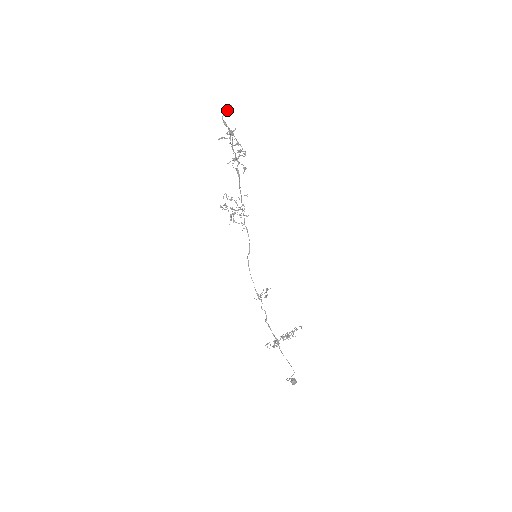
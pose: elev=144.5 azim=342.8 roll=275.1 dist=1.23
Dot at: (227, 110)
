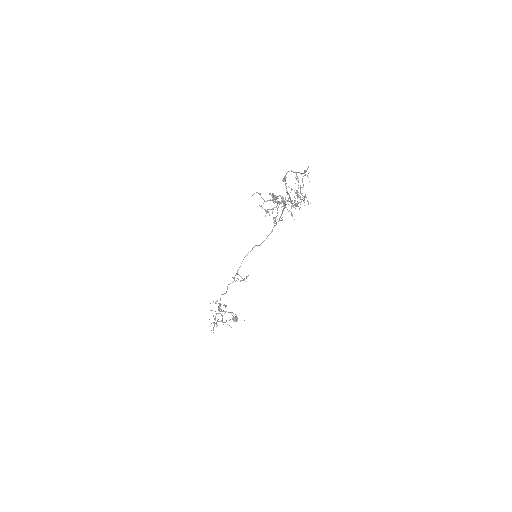
Dot at: (296, 172)
